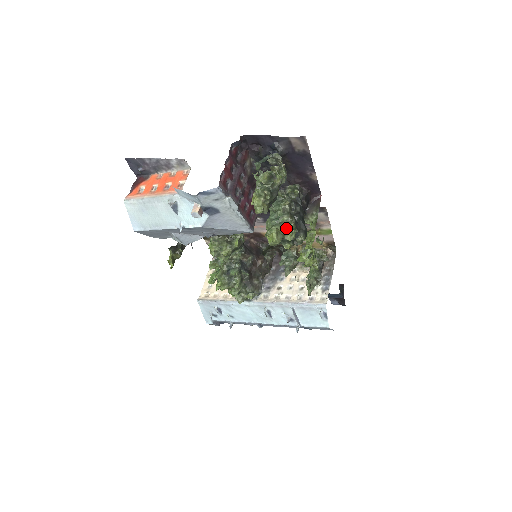
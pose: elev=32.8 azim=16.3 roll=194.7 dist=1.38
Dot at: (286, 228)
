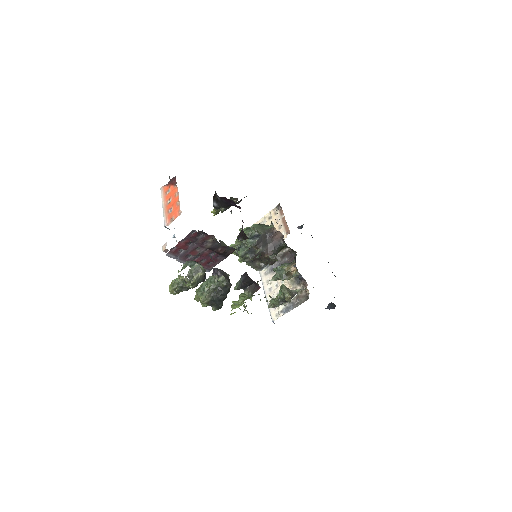
Dot at: (200, 301)
